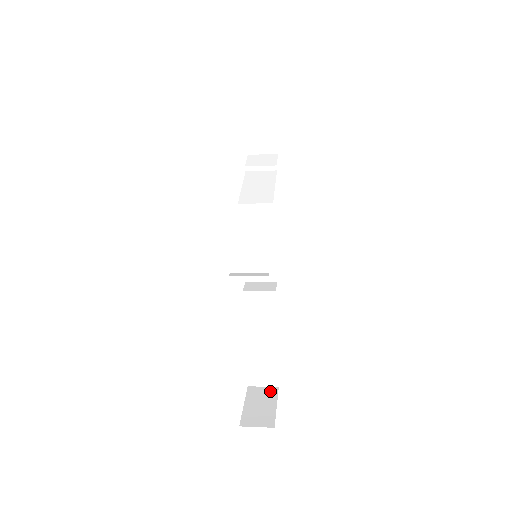
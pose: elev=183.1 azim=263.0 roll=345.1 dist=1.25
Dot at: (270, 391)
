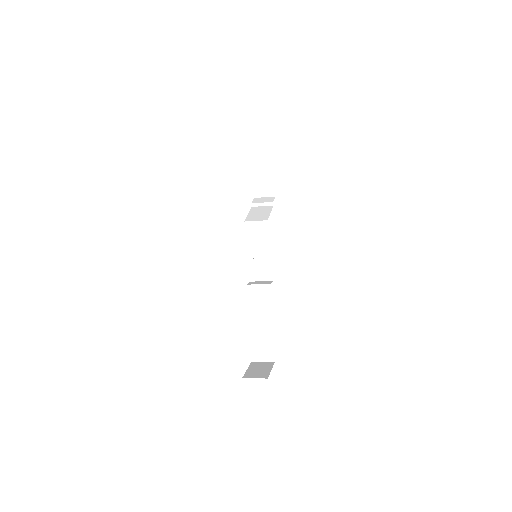
Dot at: (268, 364)
